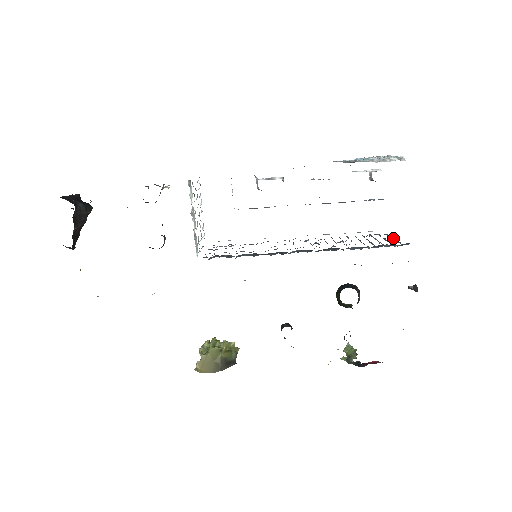
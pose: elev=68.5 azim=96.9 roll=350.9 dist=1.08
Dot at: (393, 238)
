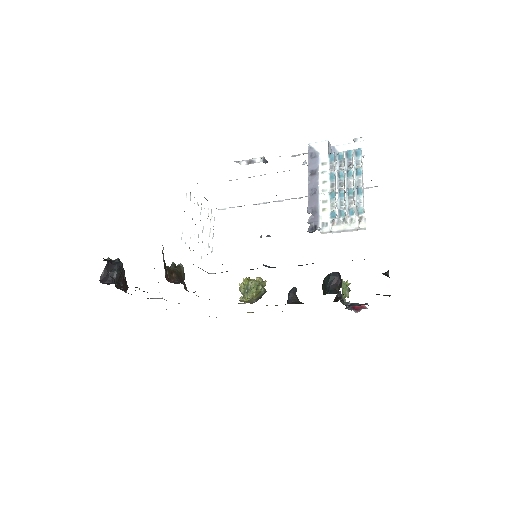
Dot at: occluded
